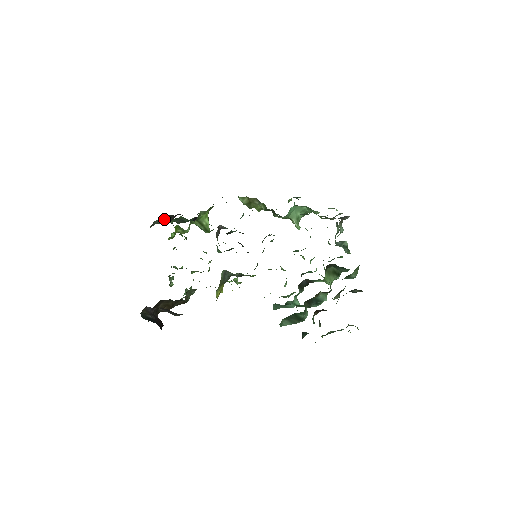
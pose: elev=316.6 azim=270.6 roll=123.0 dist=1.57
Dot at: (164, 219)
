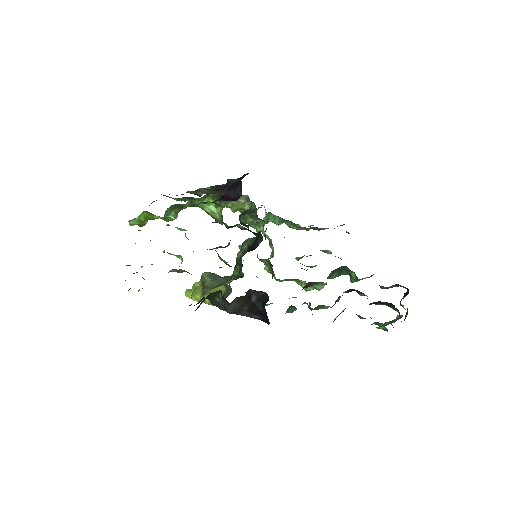
Dot at: (207, 191)
